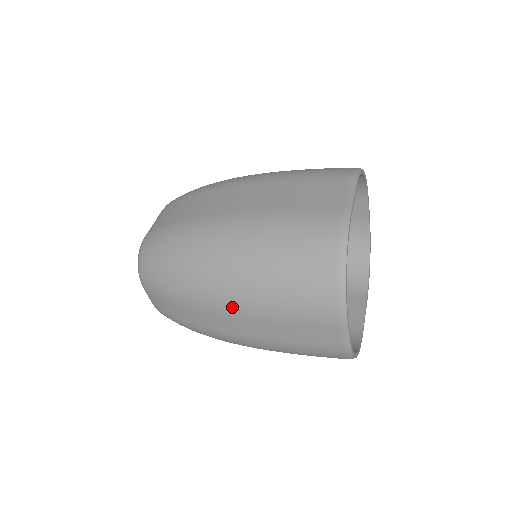
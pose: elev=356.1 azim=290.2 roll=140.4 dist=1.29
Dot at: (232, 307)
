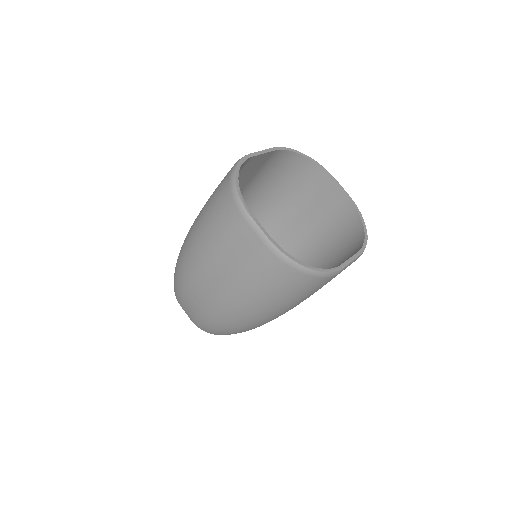
Dot at: (198, 261)
